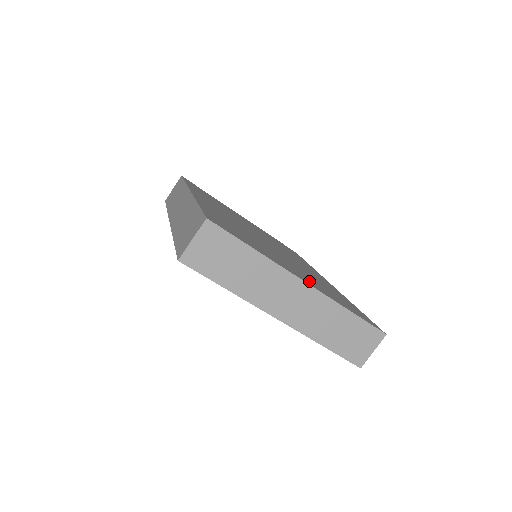
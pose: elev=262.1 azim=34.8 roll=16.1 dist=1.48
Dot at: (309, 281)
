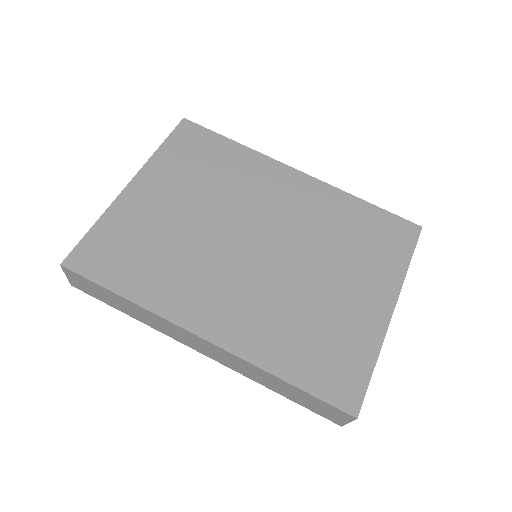
Dot at: (376, 287)
